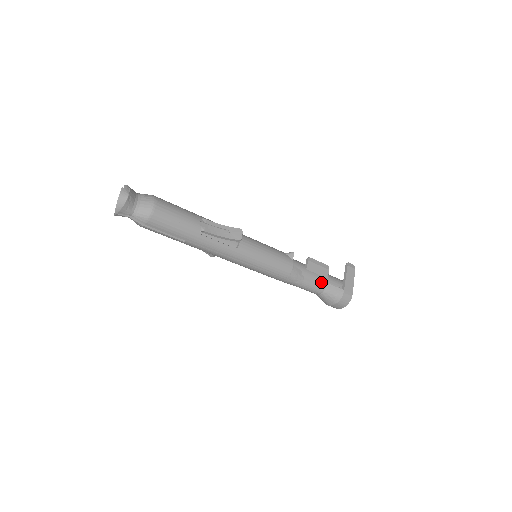
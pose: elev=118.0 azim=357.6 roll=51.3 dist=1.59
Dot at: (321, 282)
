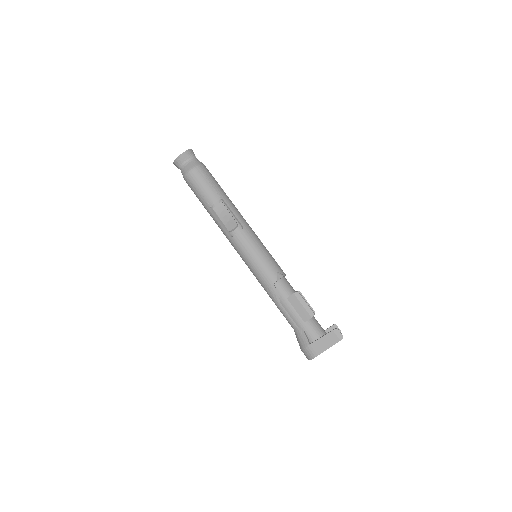
Dot at: (295, 320)
